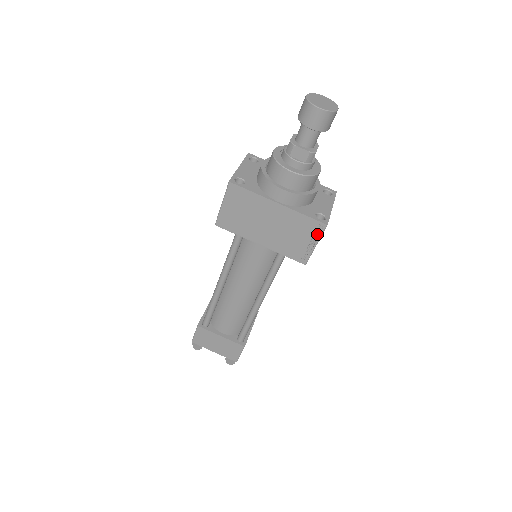
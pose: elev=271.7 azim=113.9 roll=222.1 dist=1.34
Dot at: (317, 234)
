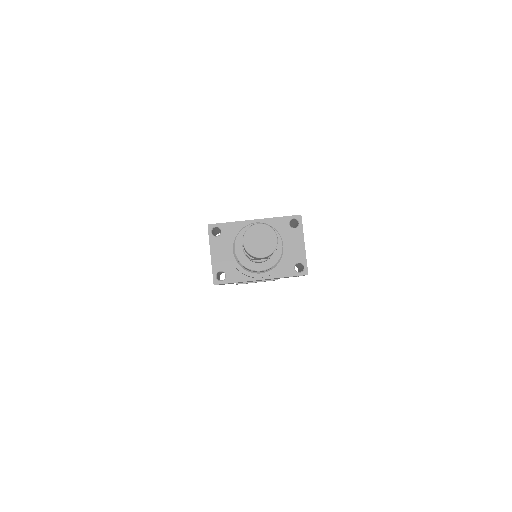
Dot at: occluded
